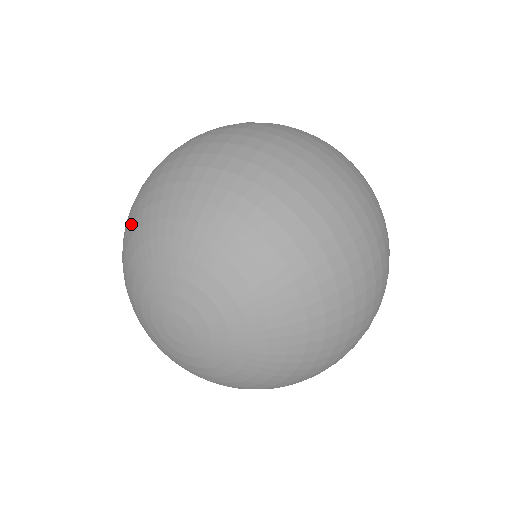
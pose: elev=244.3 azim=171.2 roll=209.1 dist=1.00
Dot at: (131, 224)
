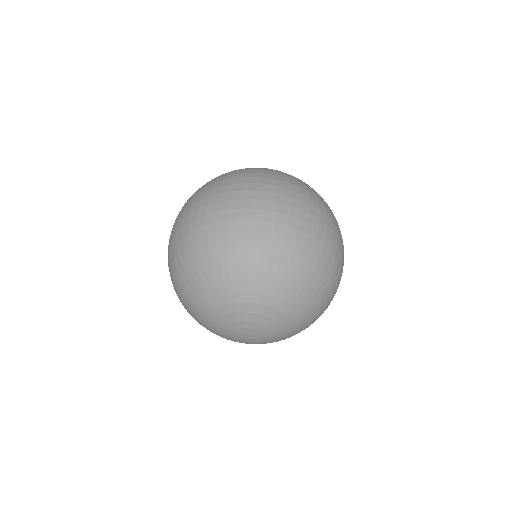
Dot at: (190, 284)
